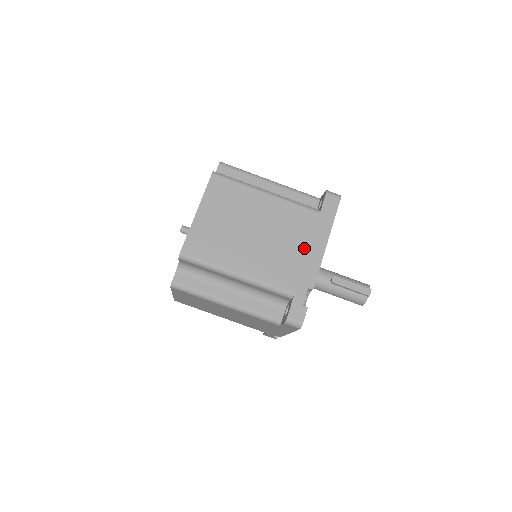
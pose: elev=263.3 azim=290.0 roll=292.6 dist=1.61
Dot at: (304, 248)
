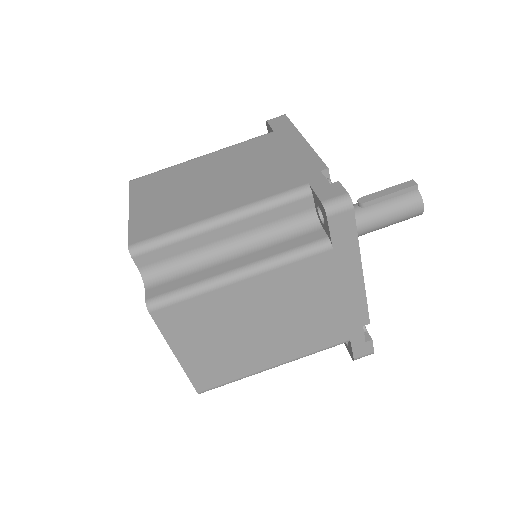
Dot at: (282, 155)
